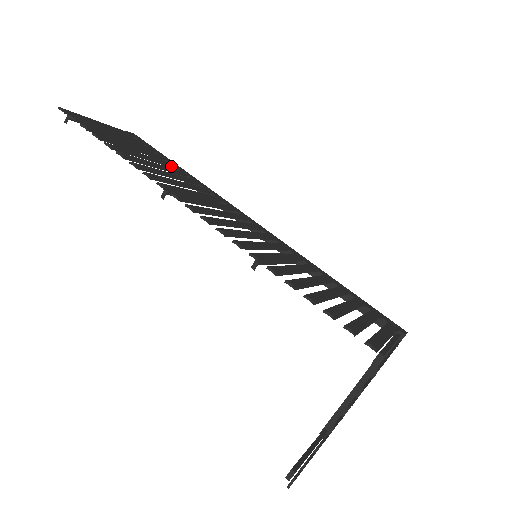
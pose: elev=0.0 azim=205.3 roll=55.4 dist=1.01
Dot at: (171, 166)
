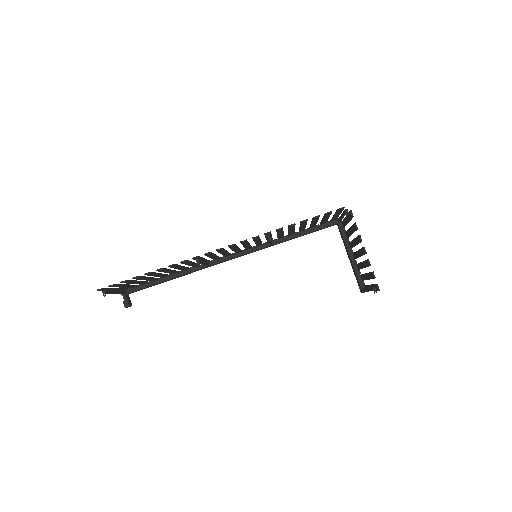
Dot at: (167, 275)
